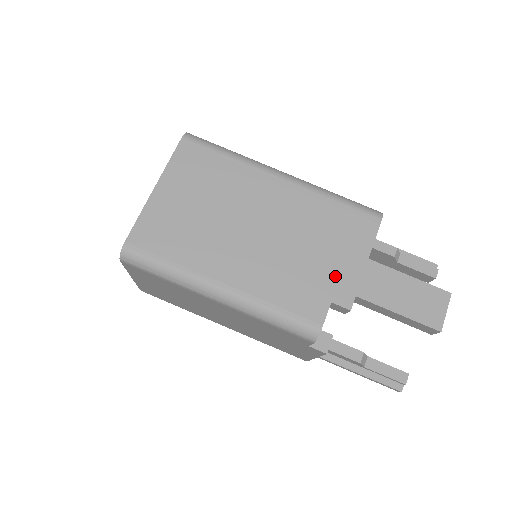
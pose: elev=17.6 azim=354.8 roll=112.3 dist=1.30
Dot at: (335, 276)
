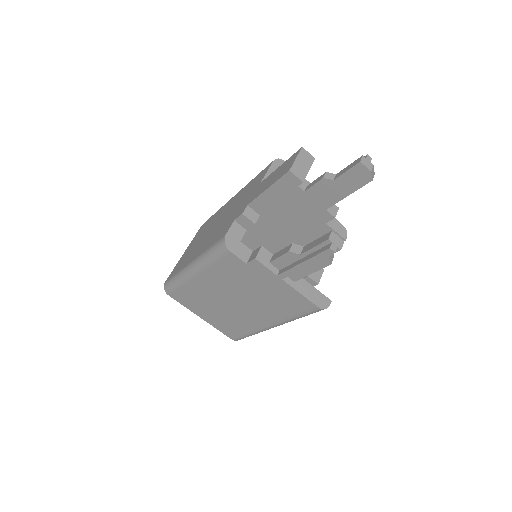
Dot at: occluded
